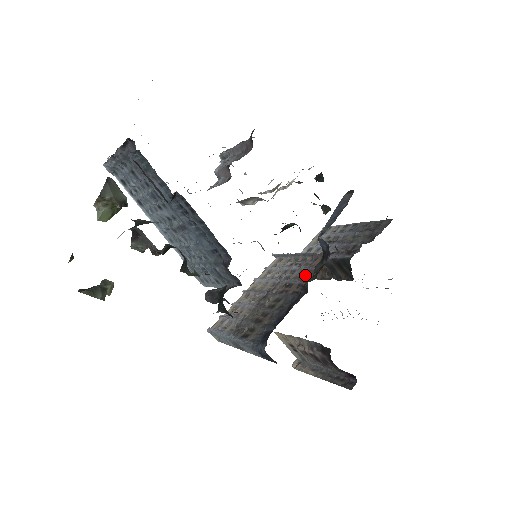
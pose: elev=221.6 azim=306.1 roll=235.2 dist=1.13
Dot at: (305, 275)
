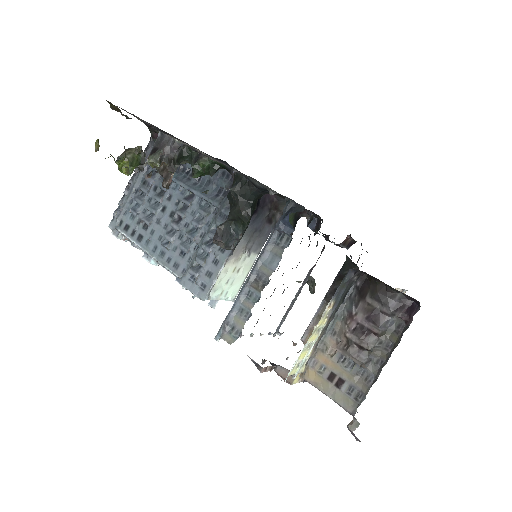
Dot at: occluded
